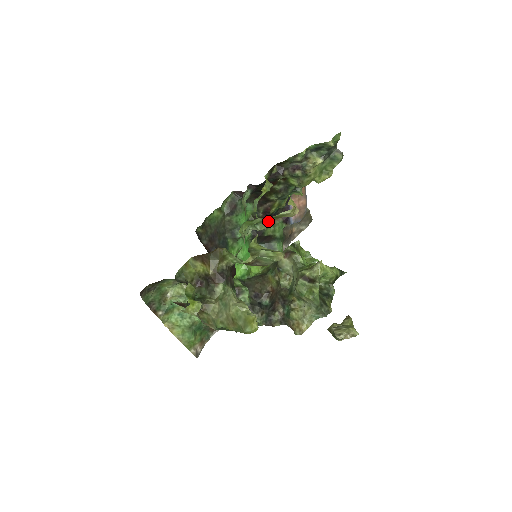
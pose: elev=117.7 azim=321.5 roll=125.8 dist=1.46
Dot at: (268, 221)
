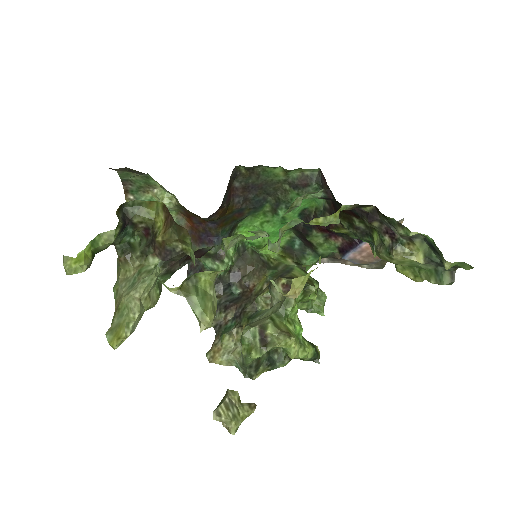
Dot at: occluded
